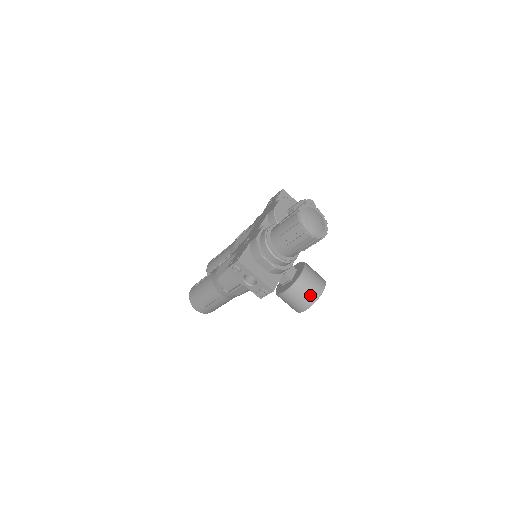
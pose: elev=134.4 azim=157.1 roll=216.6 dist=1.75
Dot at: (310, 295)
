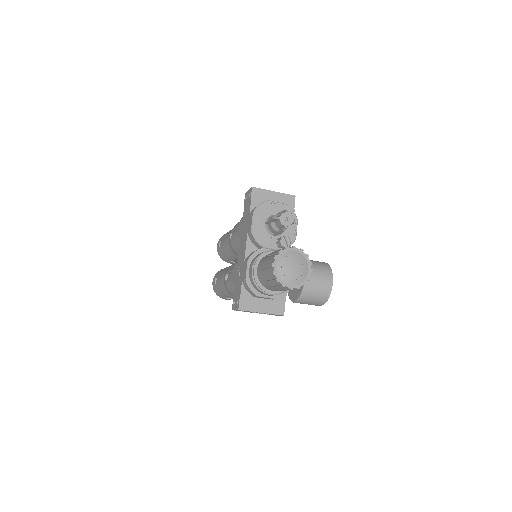
Dot at: (320, 297)
